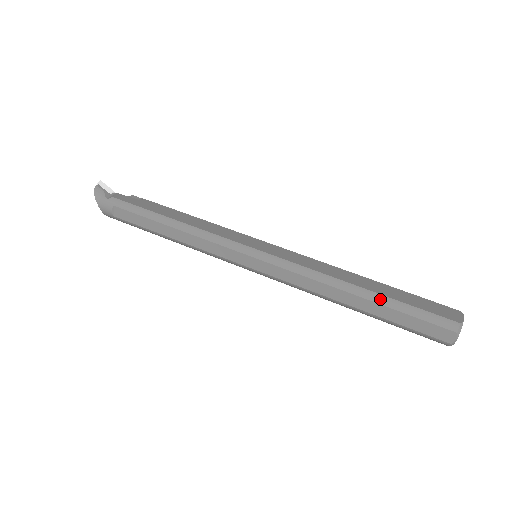
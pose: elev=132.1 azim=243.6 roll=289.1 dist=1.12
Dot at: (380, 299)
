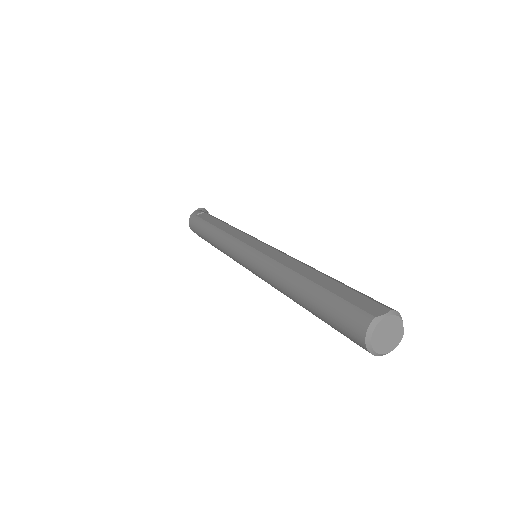
Dot at: (335, 279)
